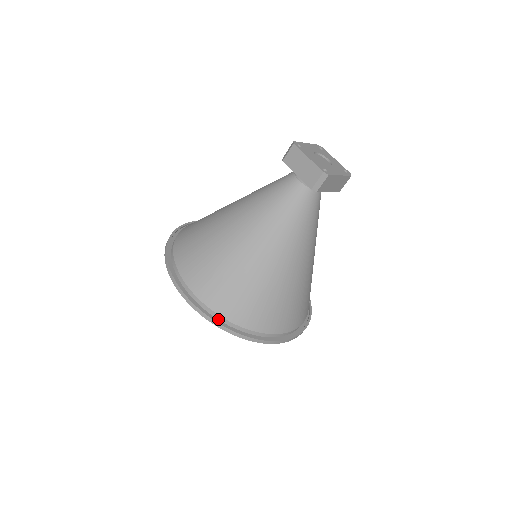
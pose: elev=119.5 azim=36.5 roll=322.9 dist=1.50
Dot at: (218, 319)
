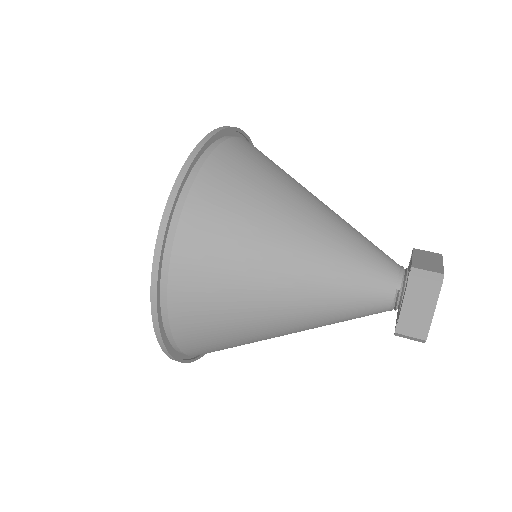
Dot at: (168, 339)
